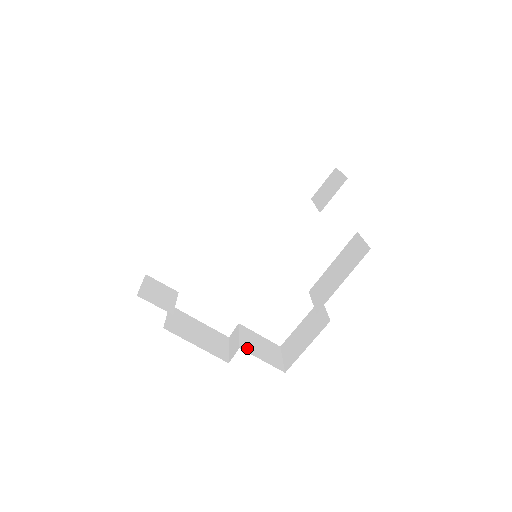
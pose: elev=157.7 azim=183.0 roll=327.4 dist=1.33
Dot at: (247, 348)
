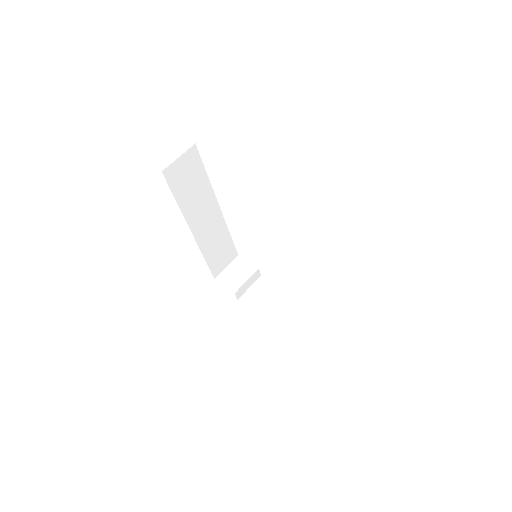
Dot at: (287, 323)
